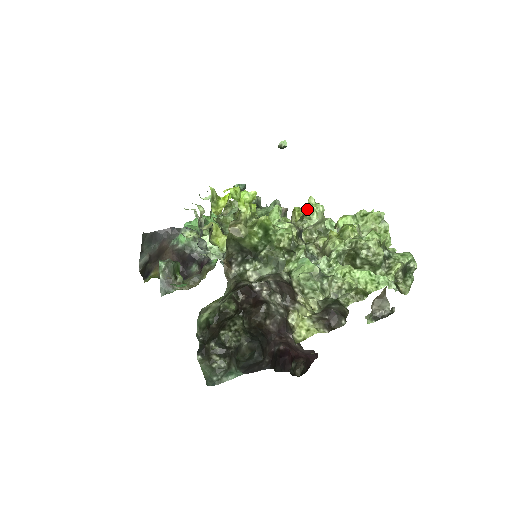
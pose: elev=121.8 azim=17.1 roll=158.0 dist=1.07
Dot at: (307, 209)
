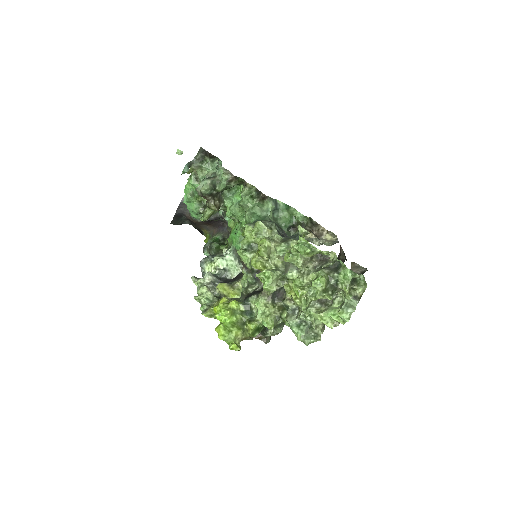
Dot at: occluded
